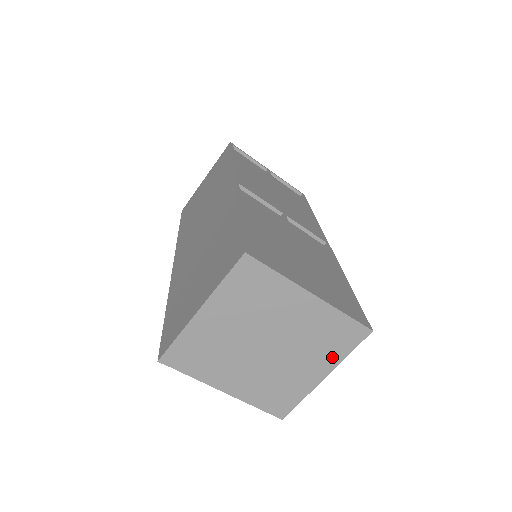
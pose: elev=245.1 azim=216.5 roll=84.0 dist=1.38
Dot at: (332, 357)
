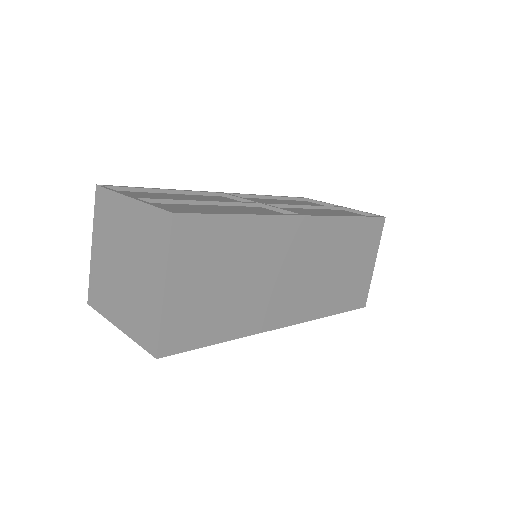
Dot at: (160, 260)
